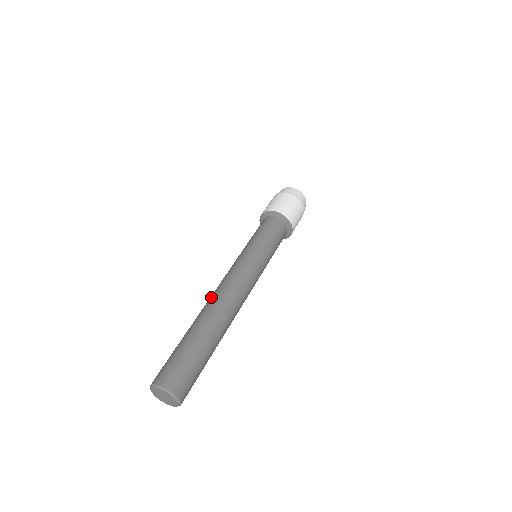
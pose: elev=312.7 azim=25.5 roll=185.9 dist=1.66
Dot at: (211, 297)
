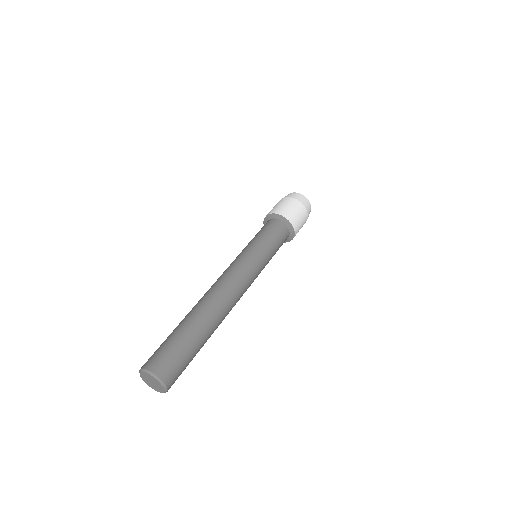
Dot at: (208, 291)
